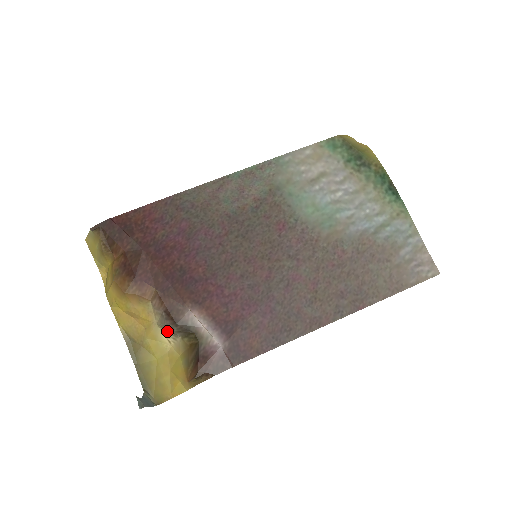
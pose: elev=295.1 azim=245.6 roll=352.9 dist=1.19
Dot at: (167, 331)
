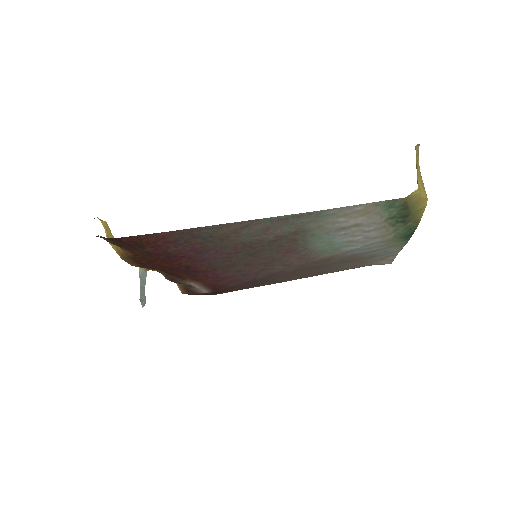
Dot at: occluded
